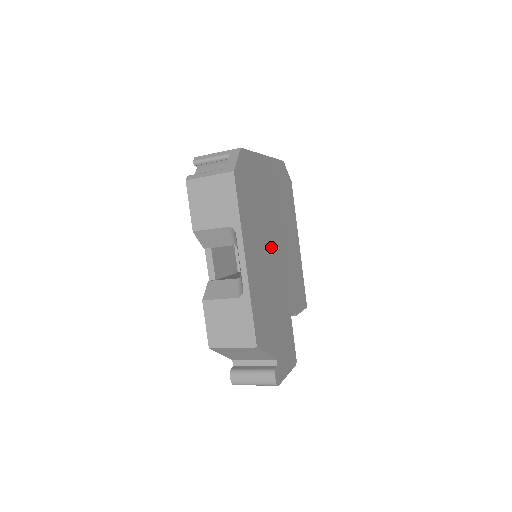
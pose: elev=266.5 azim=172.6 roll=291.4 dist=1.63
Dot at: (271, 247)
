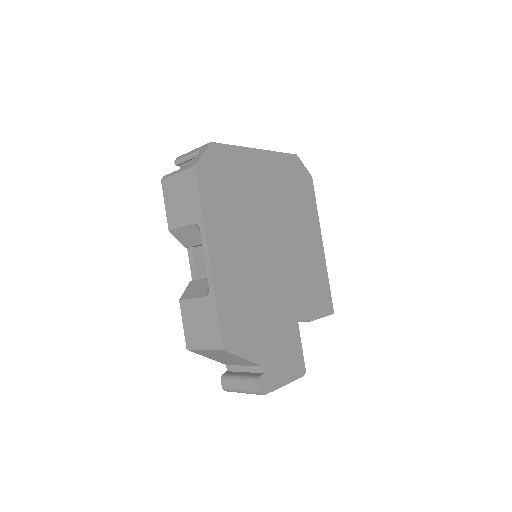
Dot at: (263, 245)
